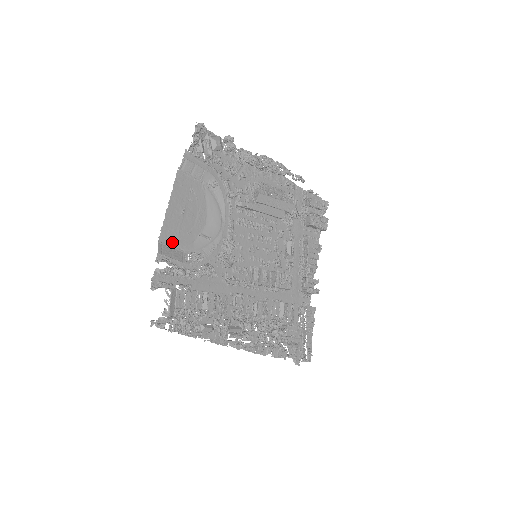
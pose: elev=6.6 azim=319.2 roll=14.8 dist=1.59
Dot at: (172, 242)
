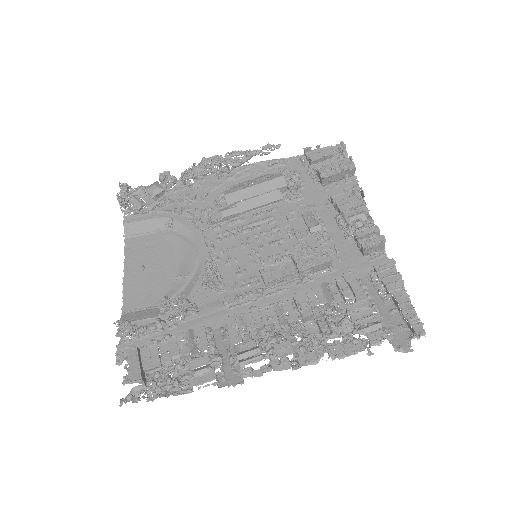
Dot at: (141, 305)
